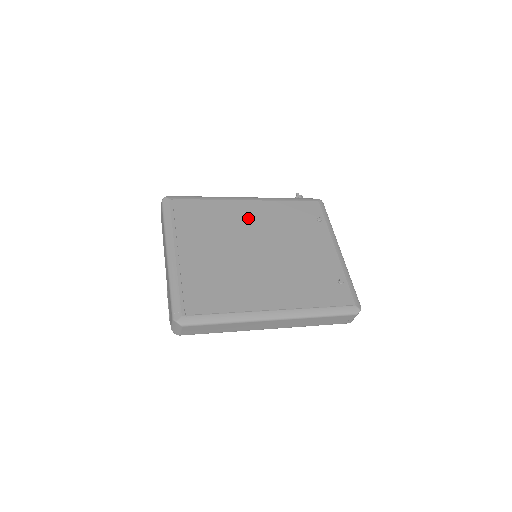
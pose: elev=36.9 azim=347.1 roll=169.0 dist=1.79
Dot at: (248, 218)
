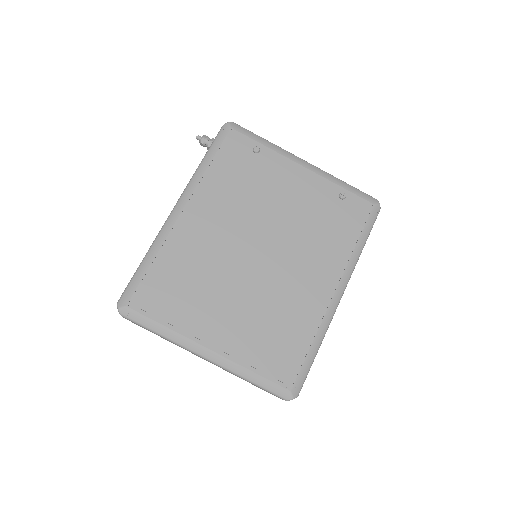
Dot at: (209, 231)
